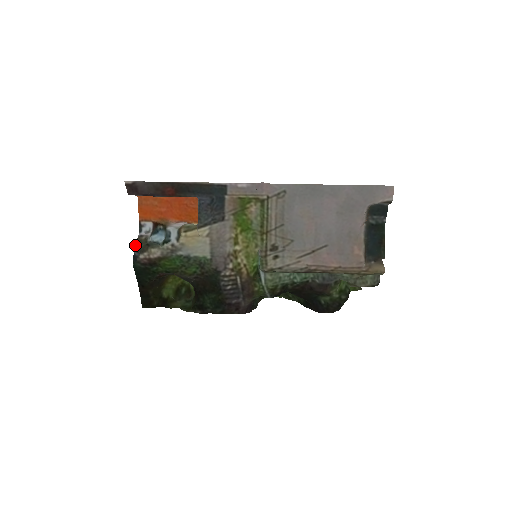
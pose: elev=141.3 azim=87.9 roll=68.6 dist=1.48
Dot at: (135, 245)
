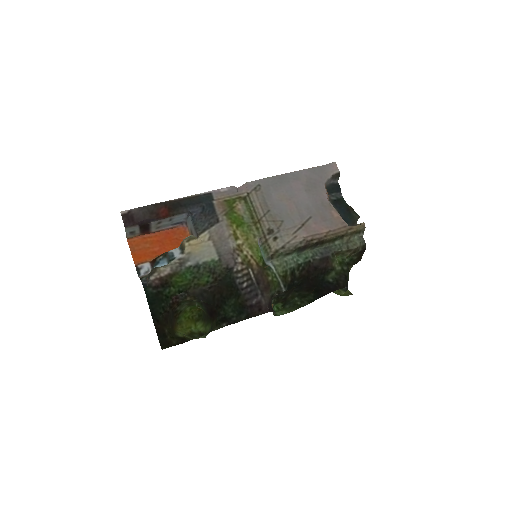
Dot at: (140, 278)
